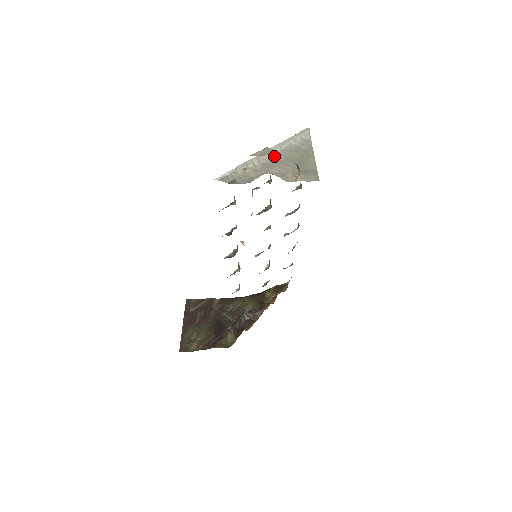
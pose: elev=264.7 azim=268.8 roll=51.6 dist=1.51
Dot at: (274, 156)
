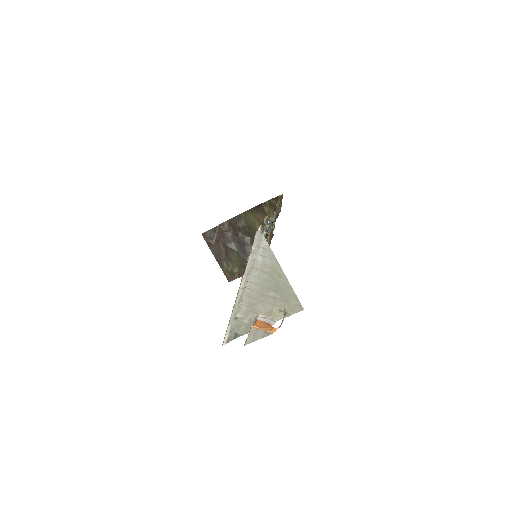
Dot at: (249, 288)
